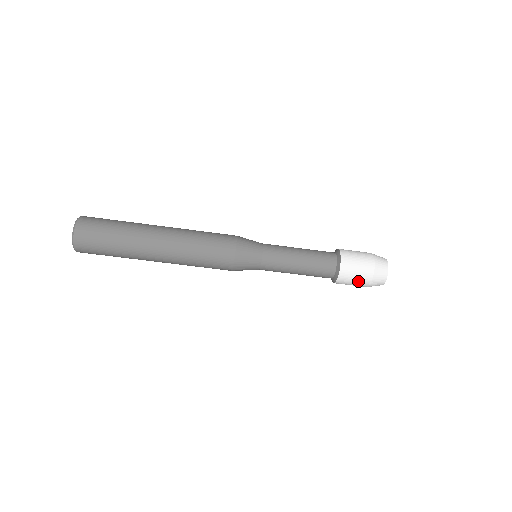
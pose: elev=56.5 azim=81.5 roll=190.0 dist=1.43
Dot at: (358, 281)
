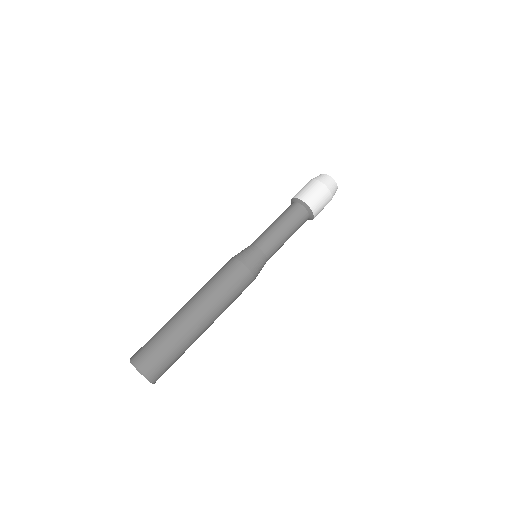
Dot at: (322, 197)
